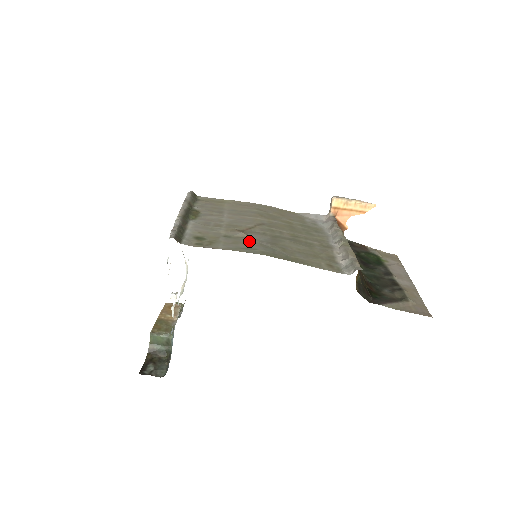
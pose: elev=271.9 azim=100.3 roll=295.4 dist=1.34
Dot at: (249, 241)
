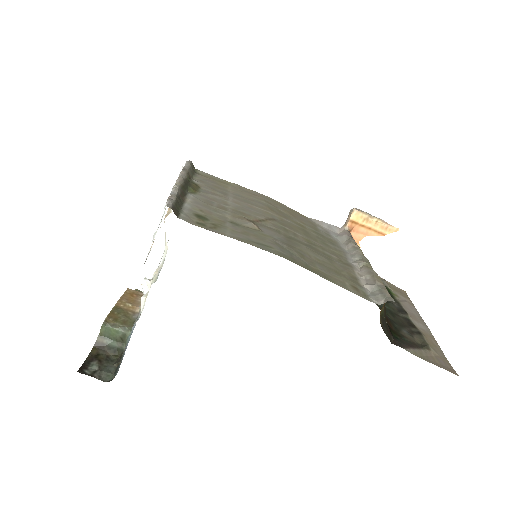
Dot at: (261, 235)
